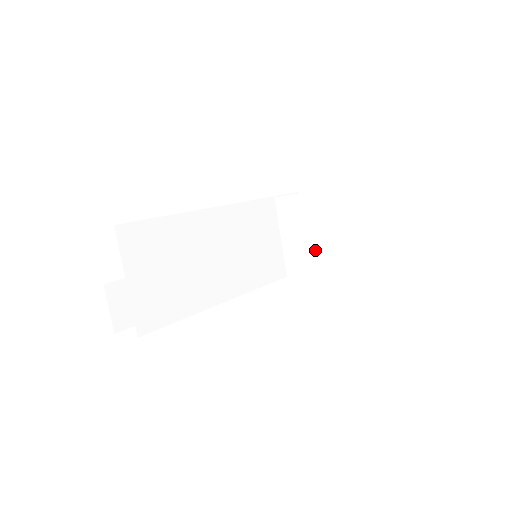
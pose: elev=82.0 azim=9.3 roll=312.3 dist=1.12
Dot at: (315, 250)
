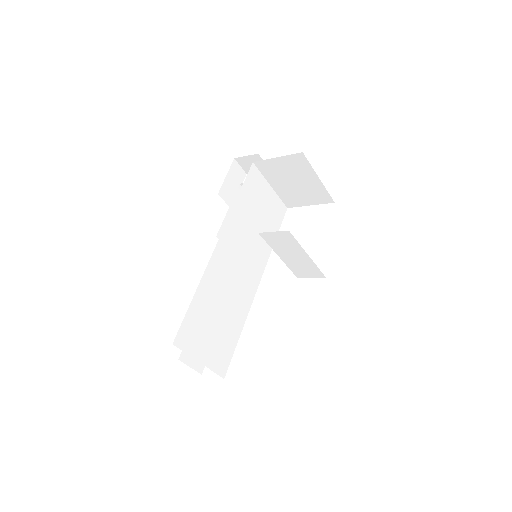
Dot at: (308, 259)
